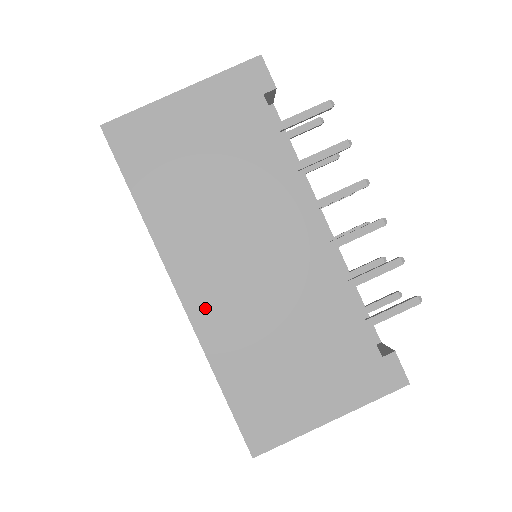
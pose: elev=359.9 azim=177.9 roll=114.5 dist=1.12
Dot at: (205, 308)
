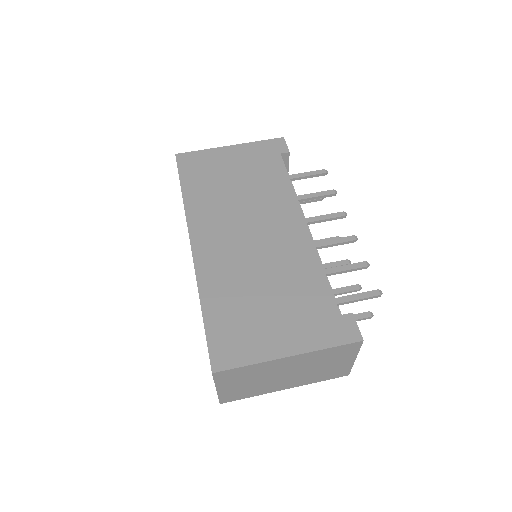
Dot at: (207, 257)
